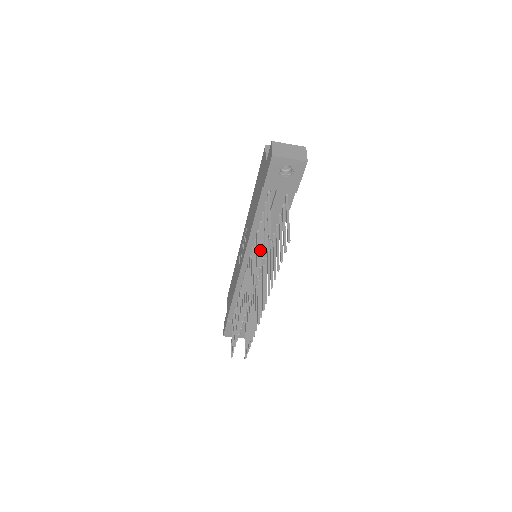
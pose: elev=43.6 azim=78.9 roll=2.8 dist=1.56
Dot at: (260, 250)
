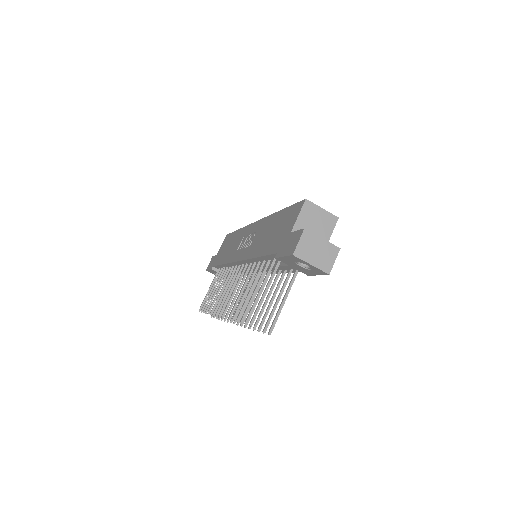
Dot at: (247, 299)
